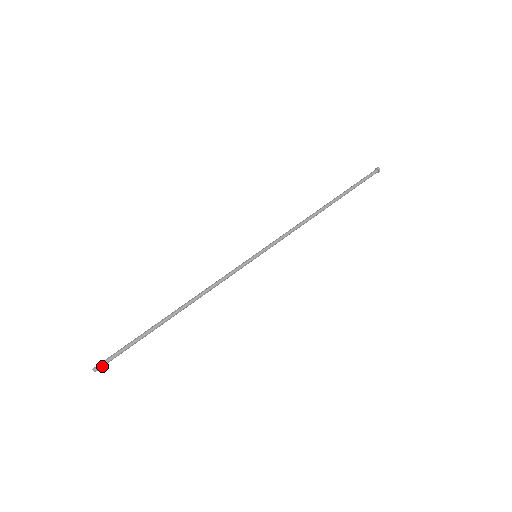
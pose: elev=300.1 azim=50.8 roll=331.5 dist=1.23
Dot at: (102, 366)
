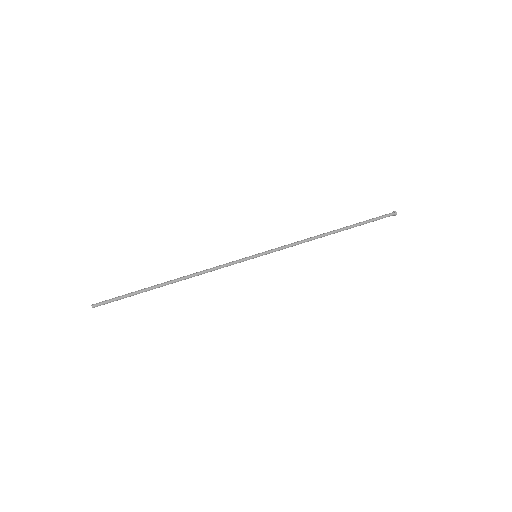
Dot at: (99, 304)
